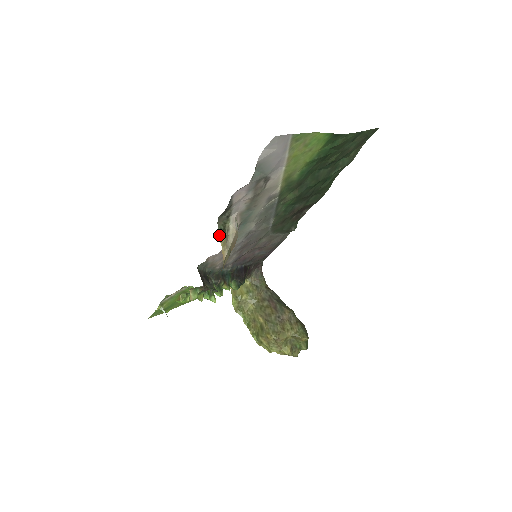
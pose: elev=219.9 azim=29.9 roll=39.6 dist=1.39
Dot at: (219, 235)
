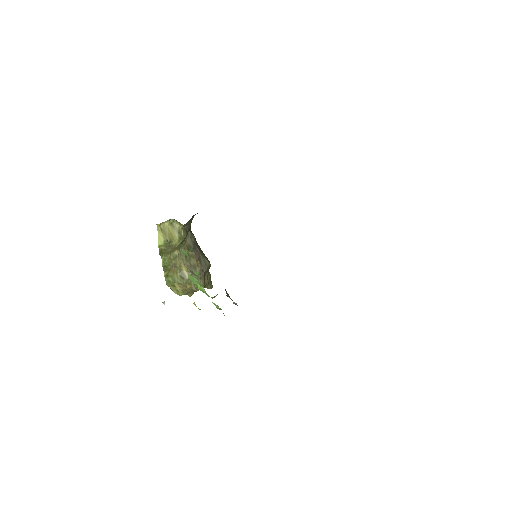
Dot at: occluded
